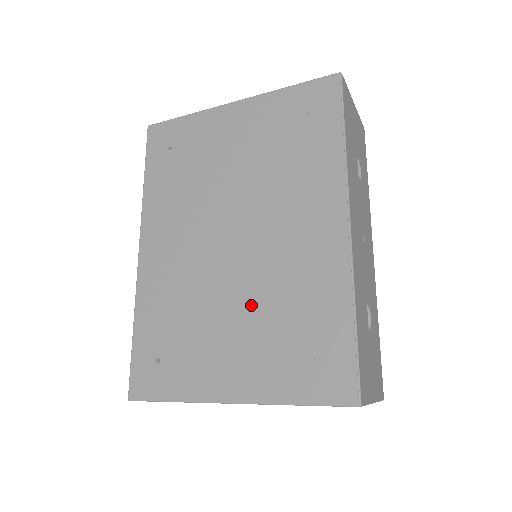
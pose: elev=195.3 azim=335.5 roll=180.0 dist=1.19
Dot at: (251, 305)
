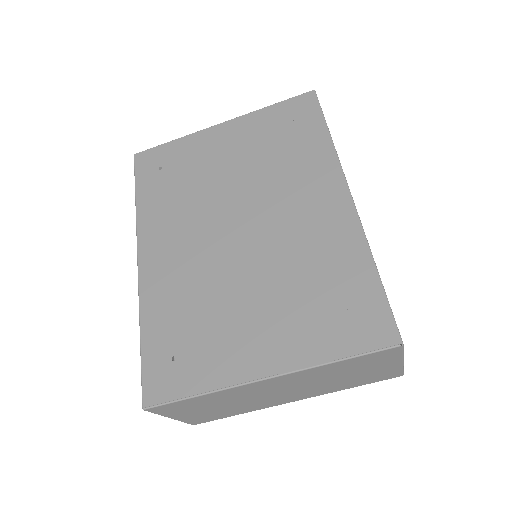
Dot at: (270, 281)
